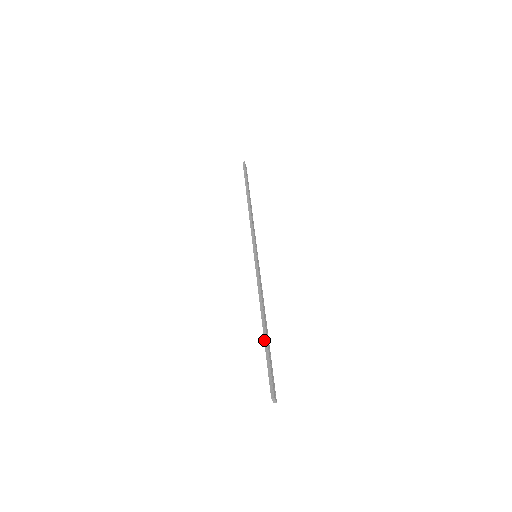
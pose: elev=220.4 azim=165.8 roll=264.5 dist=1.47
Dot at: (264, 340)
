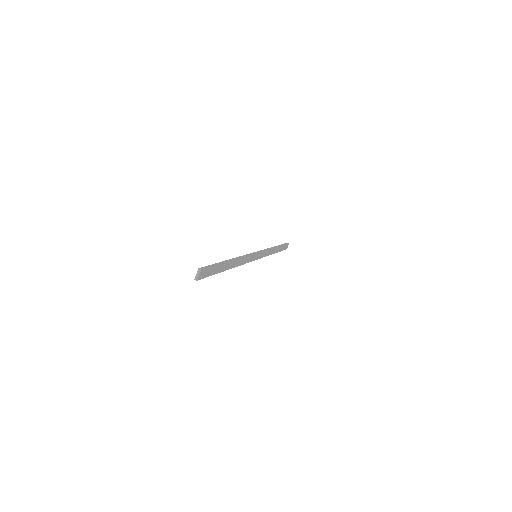
Dot at: (223, 261)
